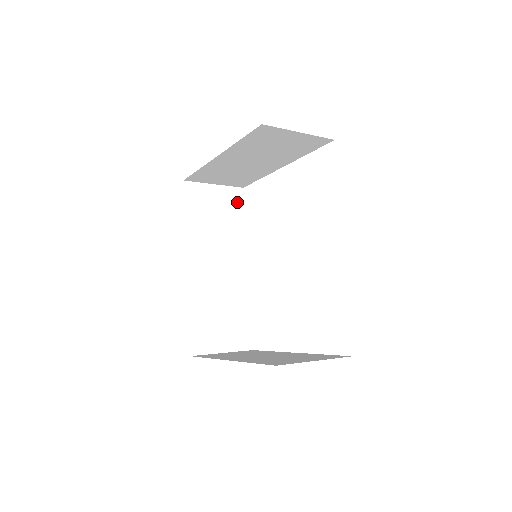
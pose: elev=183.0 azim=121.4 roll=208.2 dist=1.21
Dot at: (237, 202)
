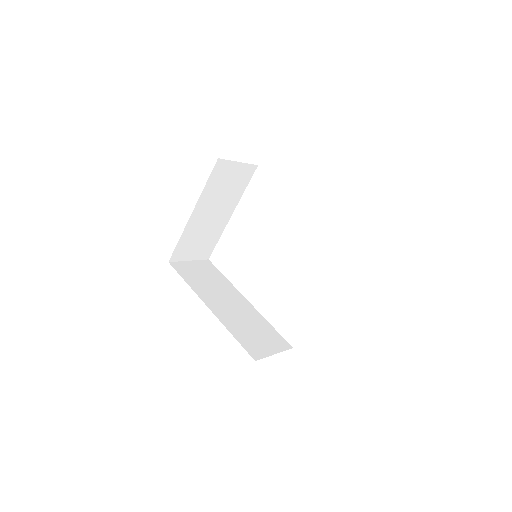
Dot at: (211, 267)
